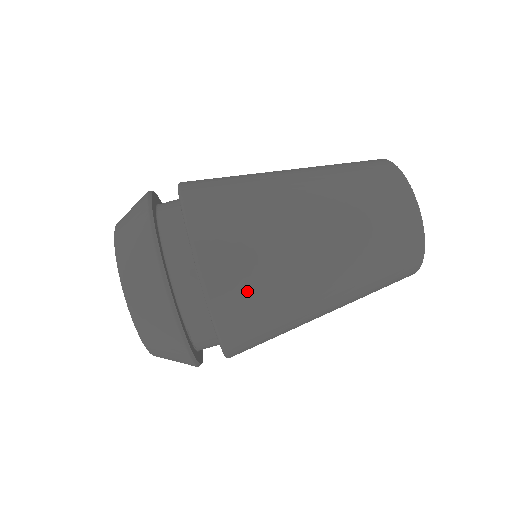
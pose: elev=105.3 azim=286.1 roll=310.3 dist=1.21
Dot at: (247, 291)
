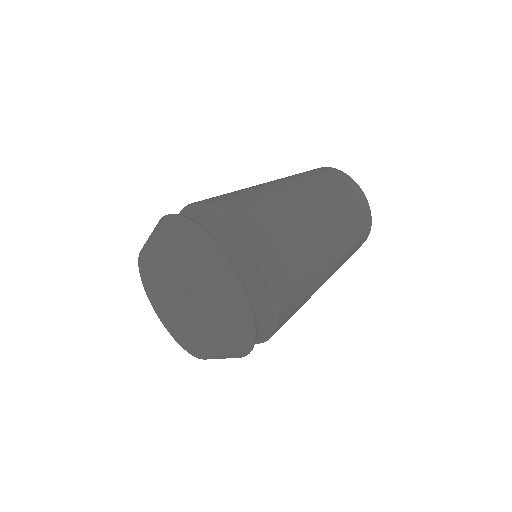
Dot at: (295, 287)
